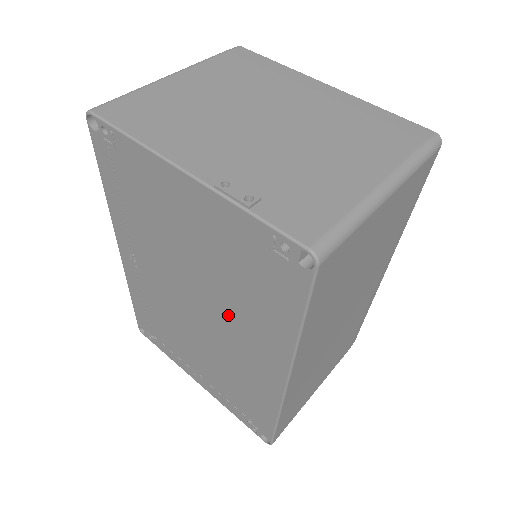
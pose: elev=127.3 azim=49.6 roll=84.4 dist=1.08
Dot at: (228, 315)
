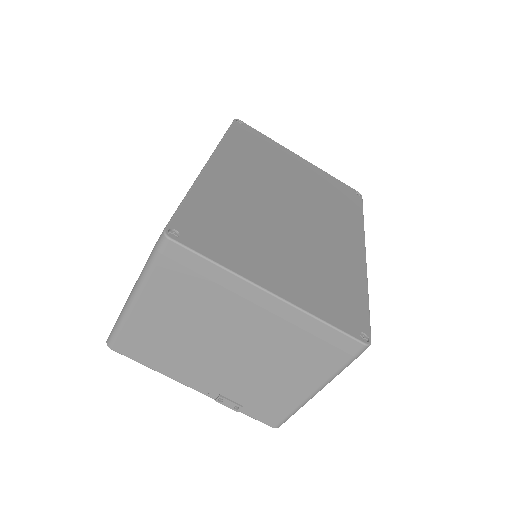
Dot at: occluded
